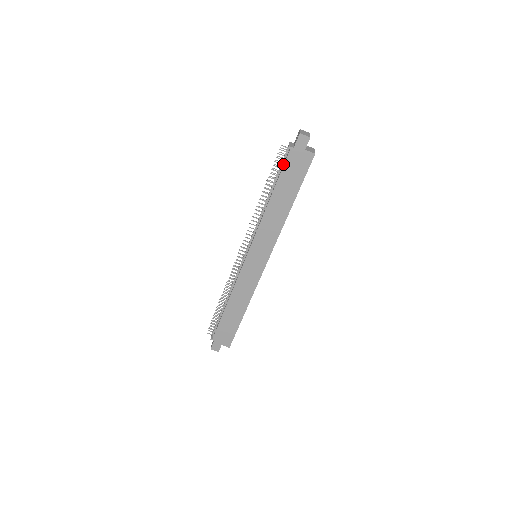
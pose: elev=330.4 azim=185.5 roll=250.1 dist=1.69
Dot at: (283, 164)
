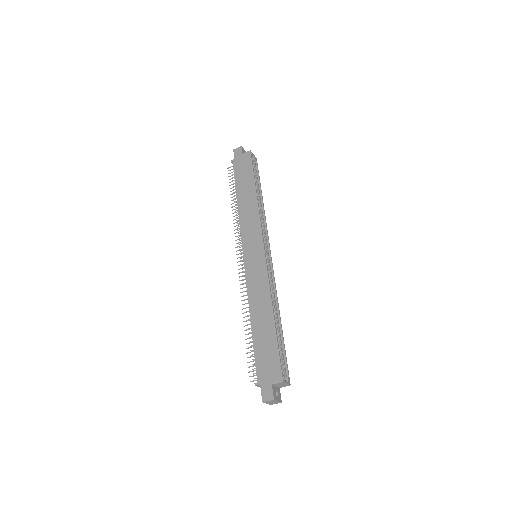
Dot at: occluded
